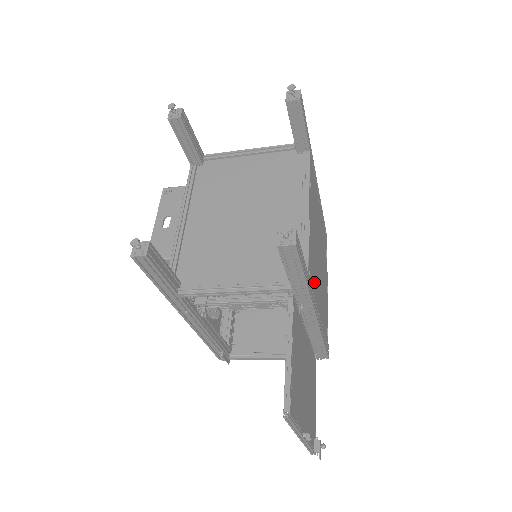
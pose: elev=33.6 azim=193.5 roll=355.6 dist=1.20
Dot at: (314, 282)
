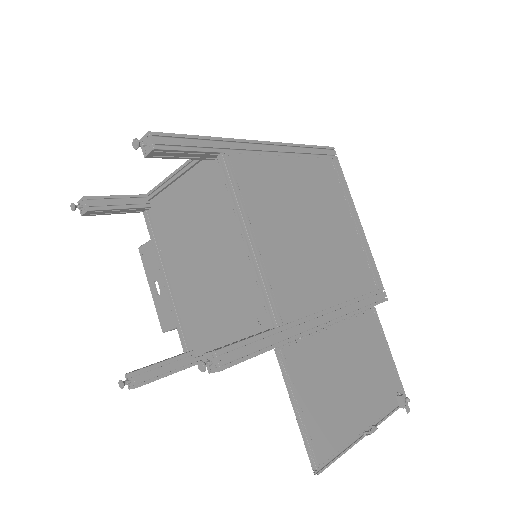
Dot at: (303, 299)
